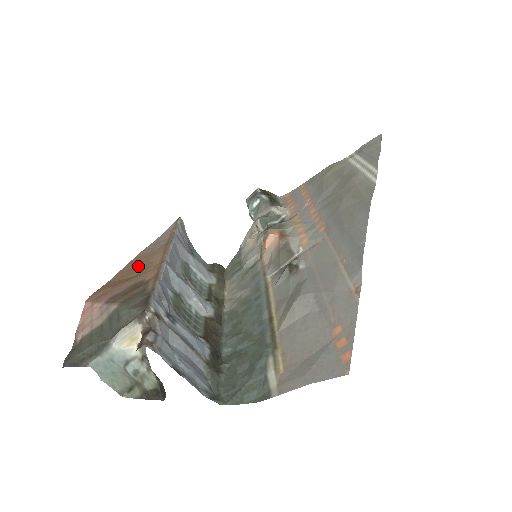
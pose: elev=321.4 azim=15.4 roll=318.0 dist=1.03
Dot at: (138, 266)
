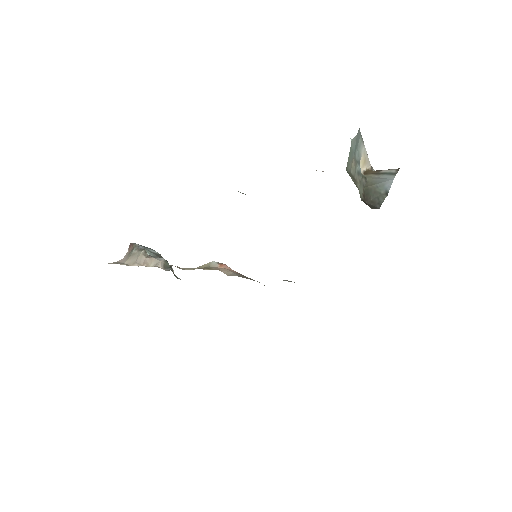
Dot at: occluded
